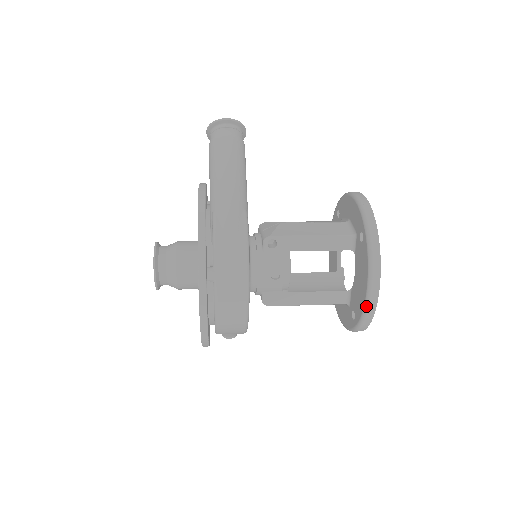
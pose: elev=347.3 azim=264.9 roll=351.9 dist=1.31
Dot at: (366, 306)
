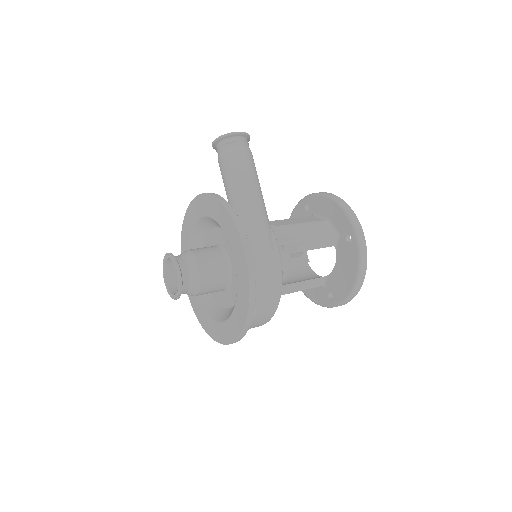
Dot at: (352, 293)
